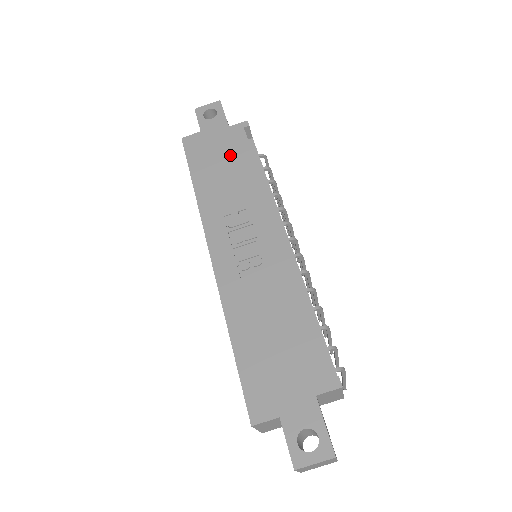
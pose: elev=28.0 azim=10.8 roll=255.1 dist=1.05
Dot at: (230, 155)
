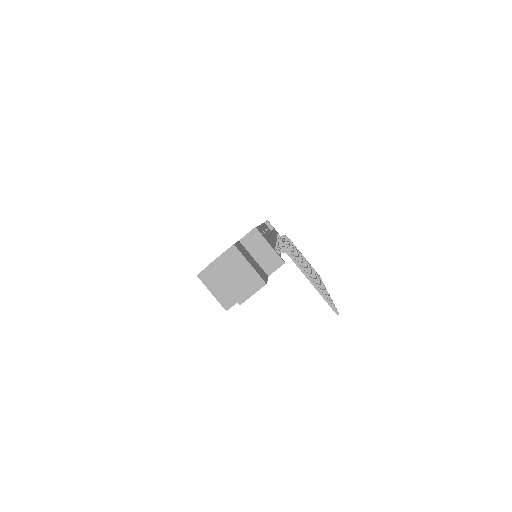
Dot at: occluded
